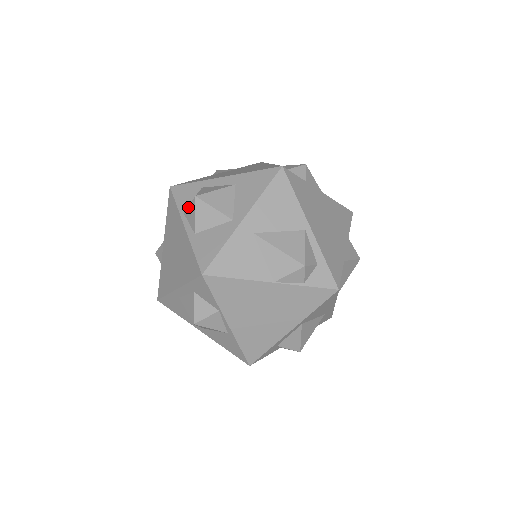
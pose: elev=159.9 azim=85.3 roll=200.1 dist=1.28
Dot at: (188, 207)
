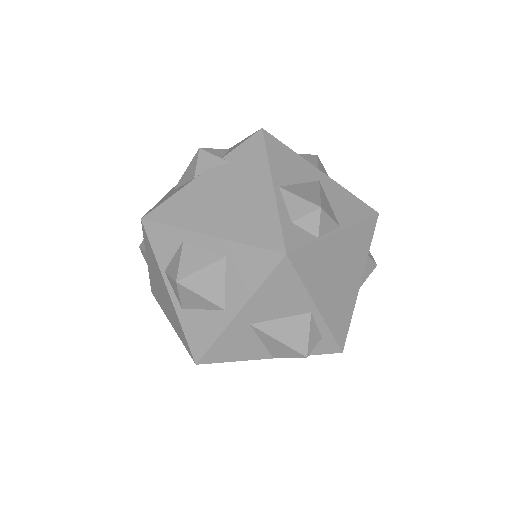
Dot at: (169, 277)
